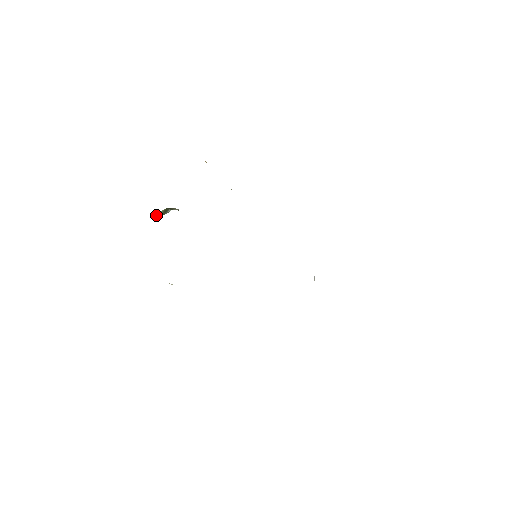
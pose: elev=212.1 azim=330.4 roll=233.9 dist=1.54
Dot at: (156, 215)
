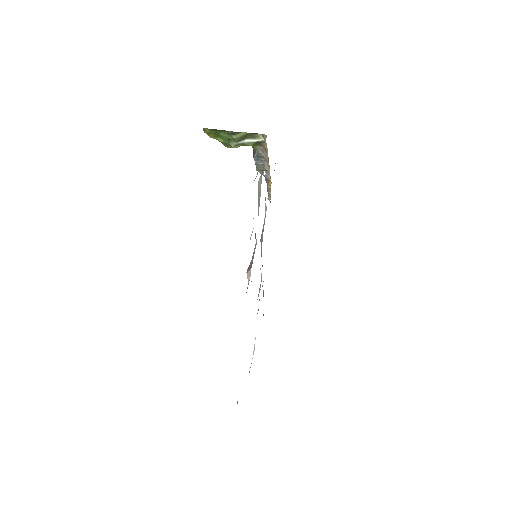
Dot at: (237, 134)
